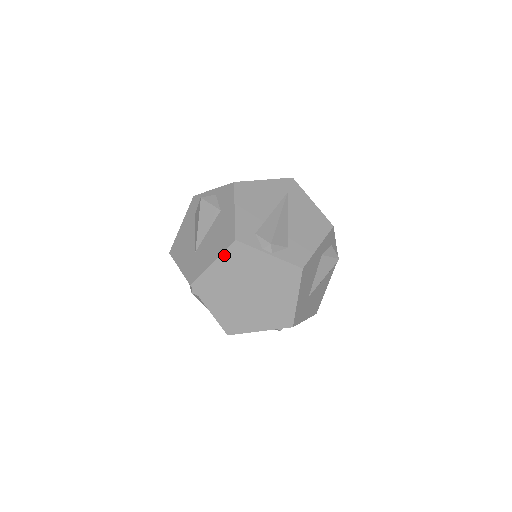
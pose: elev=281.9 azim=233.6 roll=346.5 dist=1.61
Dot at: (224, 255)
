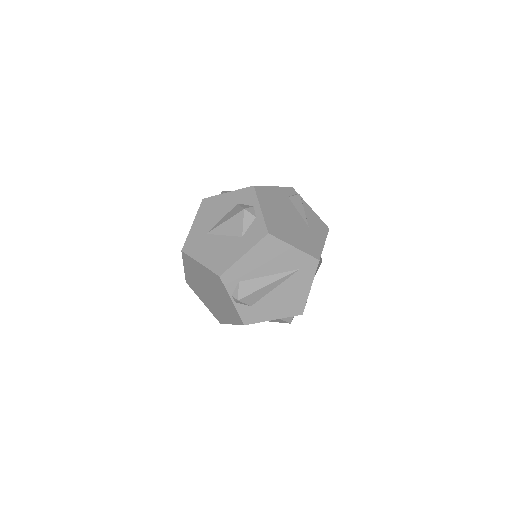
Dot at: (209, 270)
